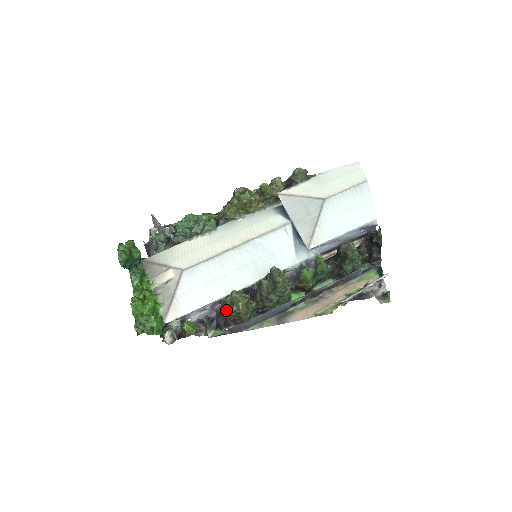
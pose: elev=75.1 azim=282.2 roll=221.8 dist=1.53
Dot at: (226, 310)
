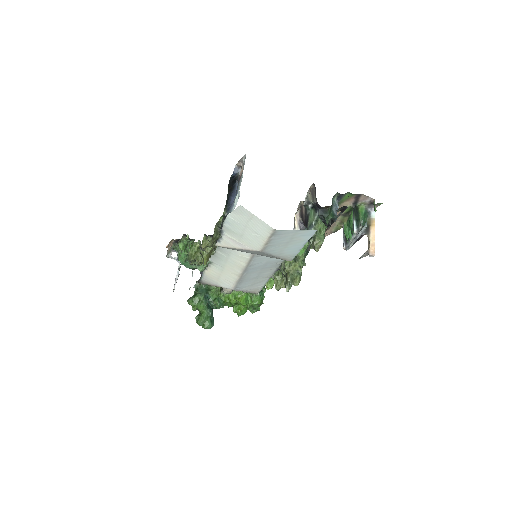
Dot at: occluded
